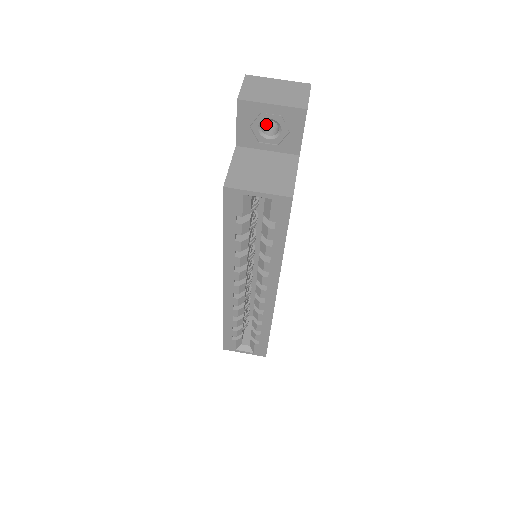
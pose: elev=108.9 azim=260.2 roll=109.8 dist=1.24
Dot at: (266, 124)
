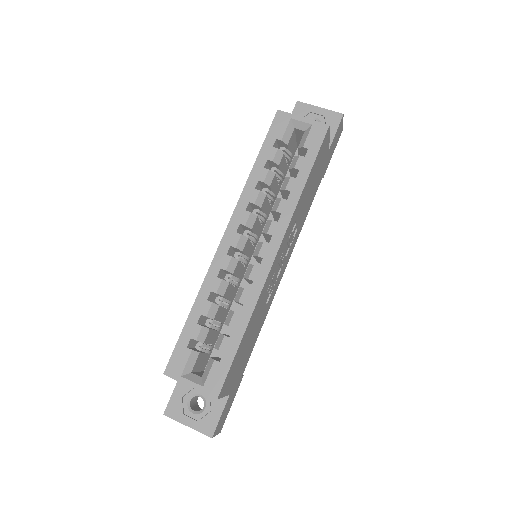
Dot at: occluded
